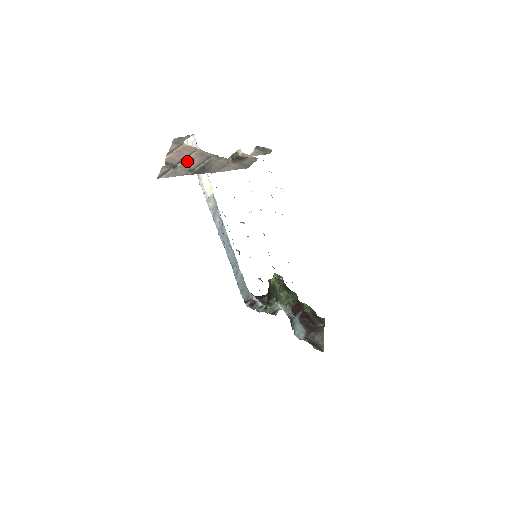
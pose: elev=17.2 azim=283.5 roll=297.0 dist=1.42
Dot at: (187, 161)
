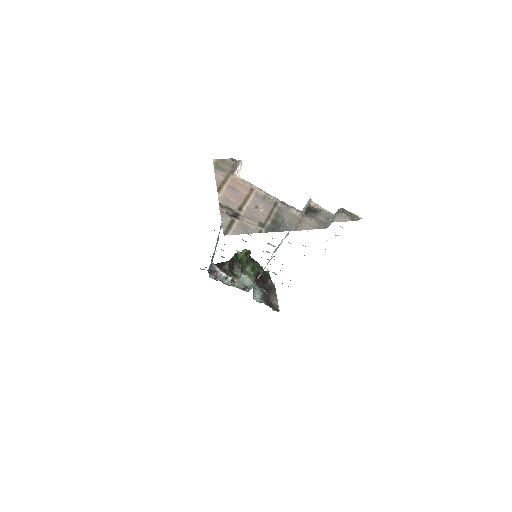
Dot at: (250, 207)
